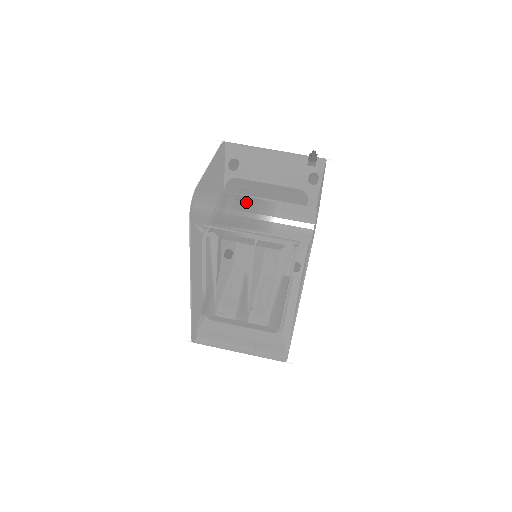
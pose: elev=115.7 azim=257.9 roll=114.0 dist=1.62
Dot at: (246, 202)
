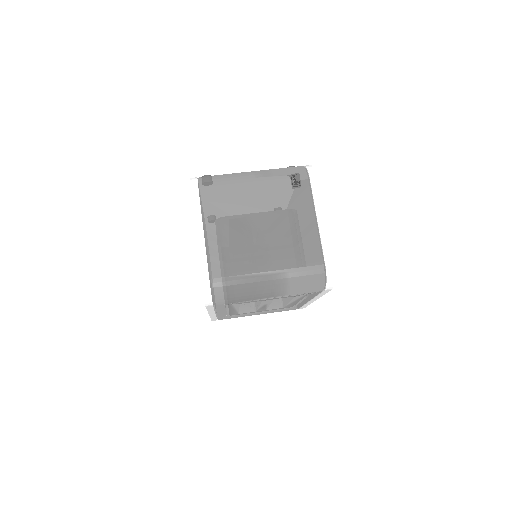
Dot at: (261, 282)
